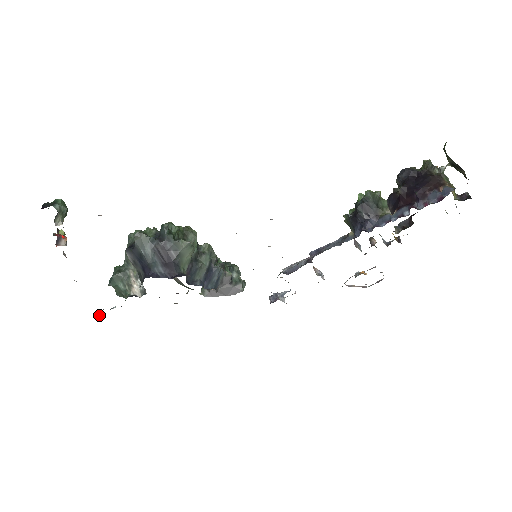
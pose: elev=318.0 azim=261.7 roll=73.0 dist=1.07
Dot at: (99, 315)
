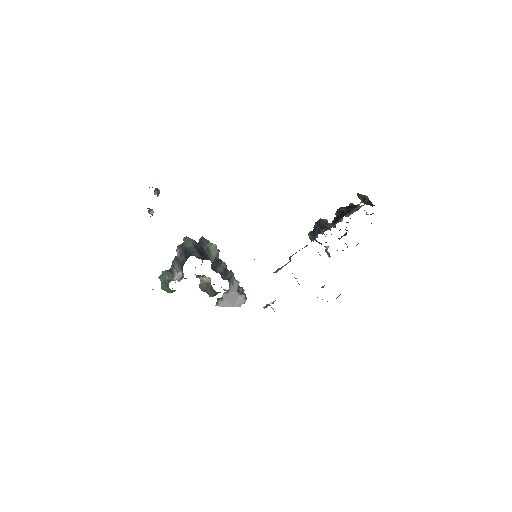
Dot at: occluded
